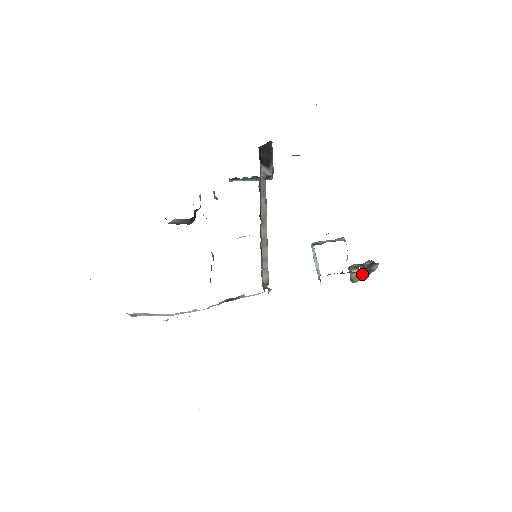
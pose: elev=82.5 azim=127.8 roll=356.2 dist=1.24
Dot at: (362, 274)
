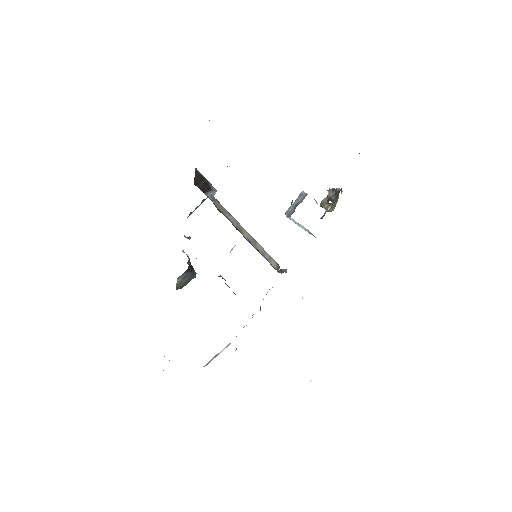
Dot at: (334, 203)
